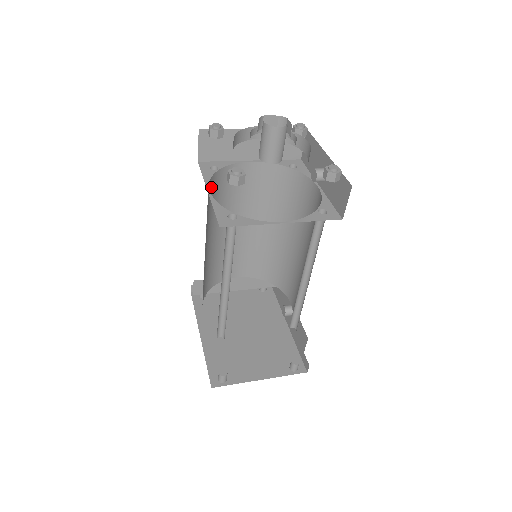
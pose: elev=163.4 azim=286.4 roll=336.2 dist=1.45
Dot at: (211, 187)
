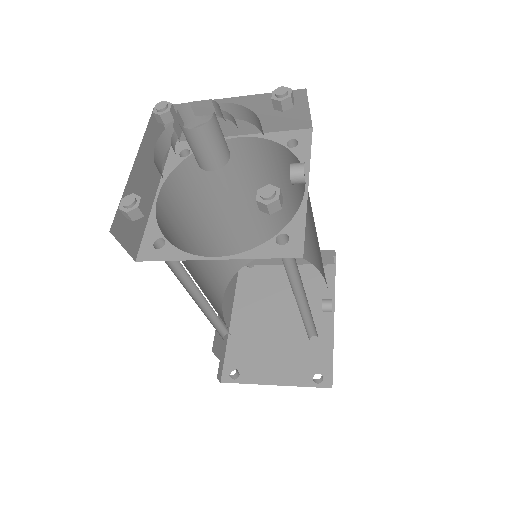
Dot at: (181, 179)
